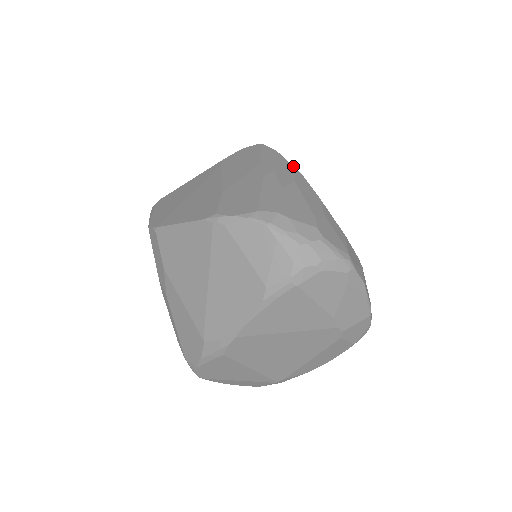
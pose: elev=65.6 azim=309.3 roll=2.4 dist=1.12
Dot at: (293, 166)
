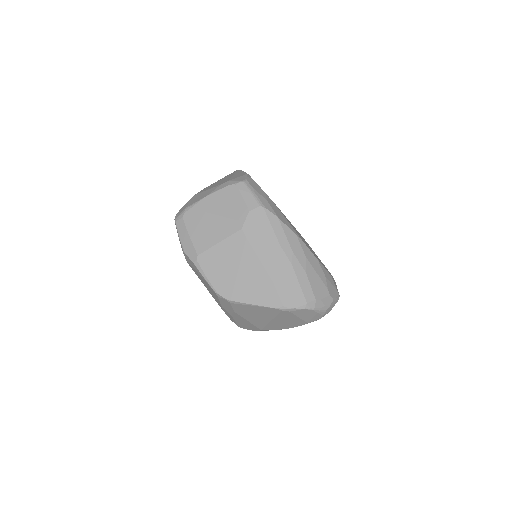
Dot at: (296, 235)
